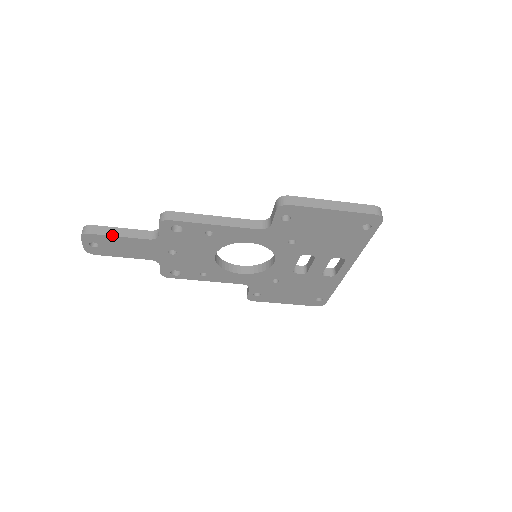
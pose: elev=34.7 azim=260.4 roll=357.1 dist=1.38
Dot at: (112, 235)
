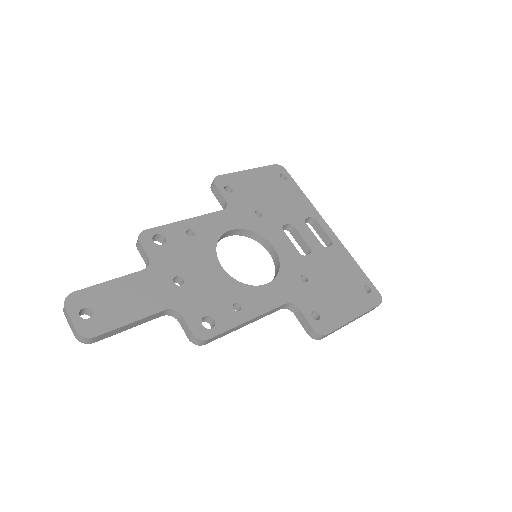
Dot at: occluded
